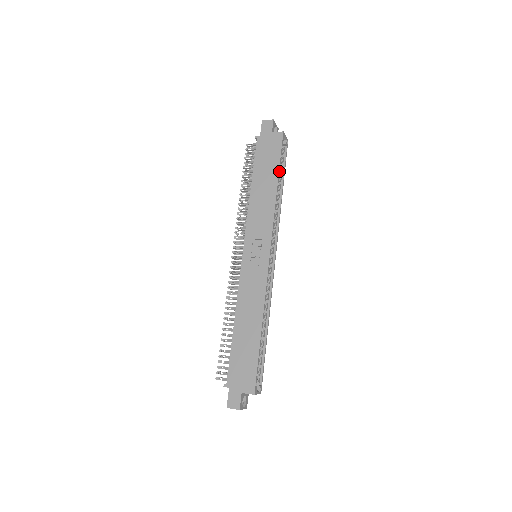
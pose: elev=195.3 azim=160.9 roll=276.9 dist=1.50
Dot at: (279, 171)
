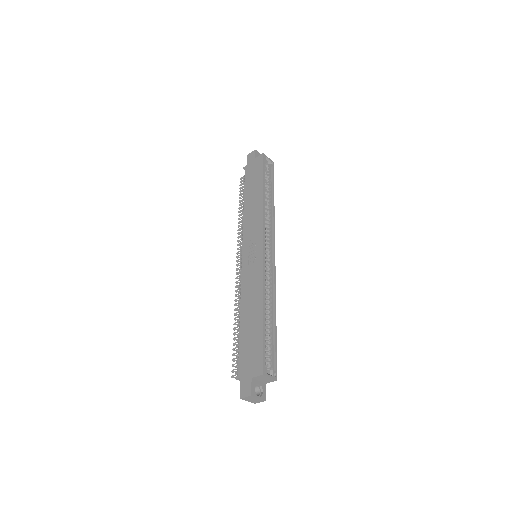
Dot at: (263, 181)
